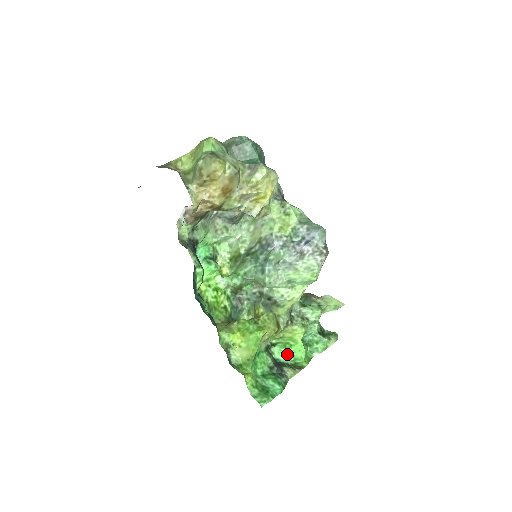
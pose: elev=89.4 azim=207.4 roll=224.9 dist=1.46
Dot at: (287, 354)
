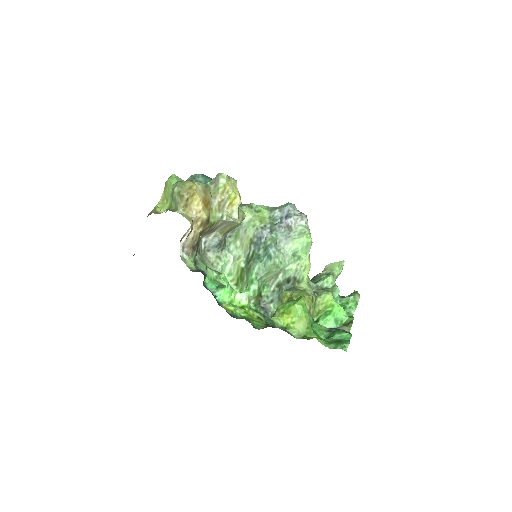
Dot at: (332, 319)
